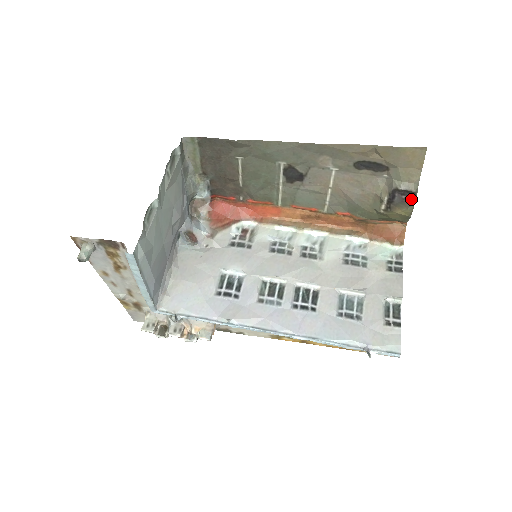
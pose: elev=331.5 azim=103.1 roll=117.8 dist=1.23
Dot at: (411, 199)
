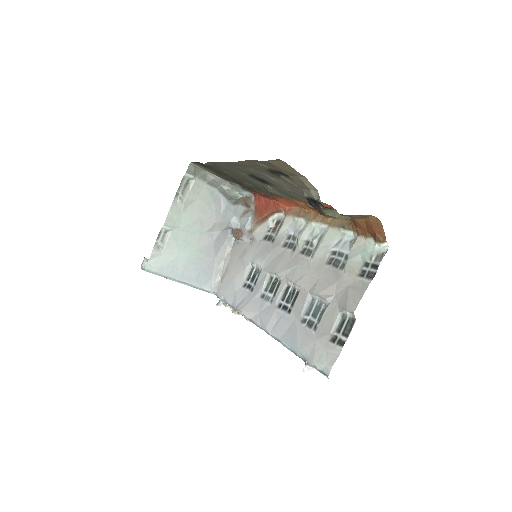
Dot at: (319, 207)
